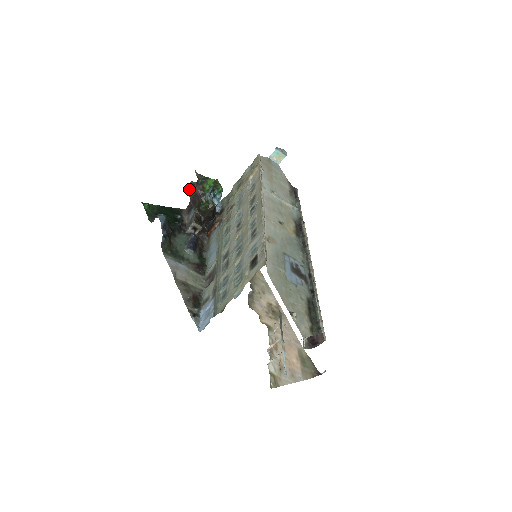
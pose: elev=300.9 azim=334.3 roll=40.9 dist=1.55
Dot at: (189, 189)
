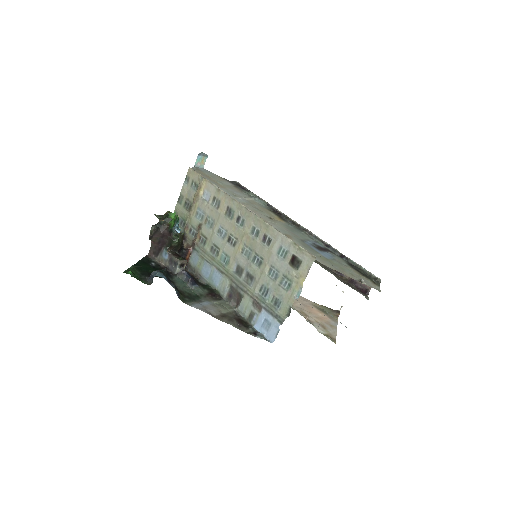
Dot at: (152, 234)
